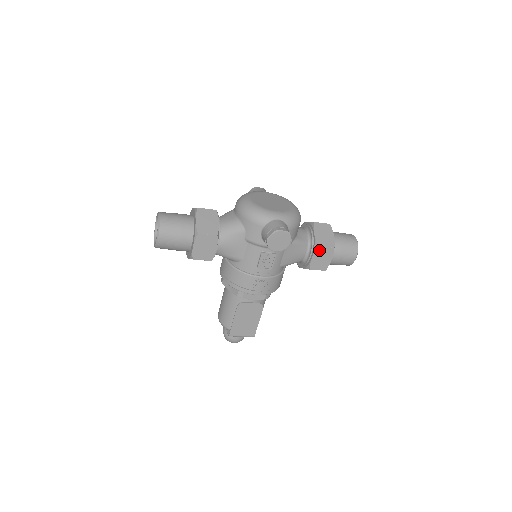
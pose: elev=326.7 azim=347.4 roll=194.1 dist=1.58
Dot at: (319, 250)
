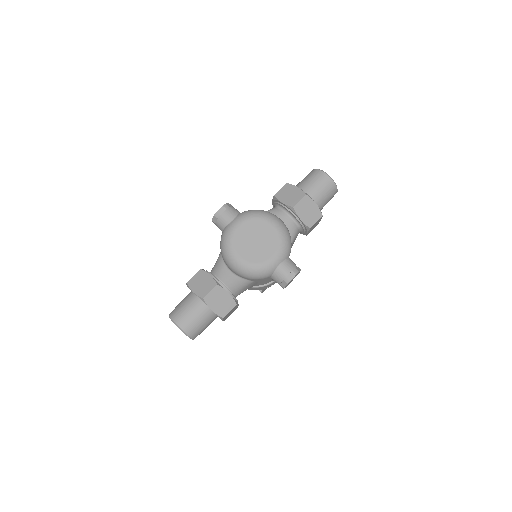
Dot at: (311, 227)
